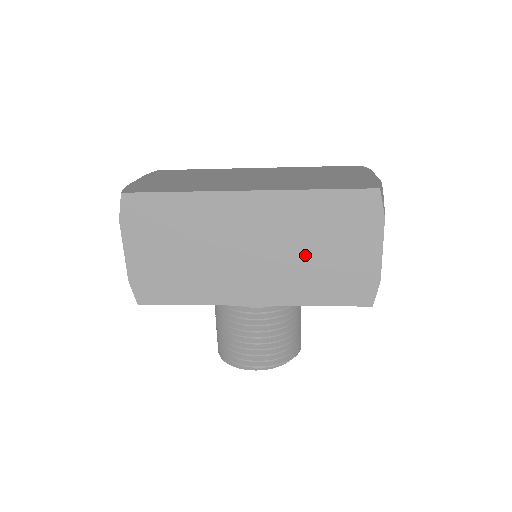
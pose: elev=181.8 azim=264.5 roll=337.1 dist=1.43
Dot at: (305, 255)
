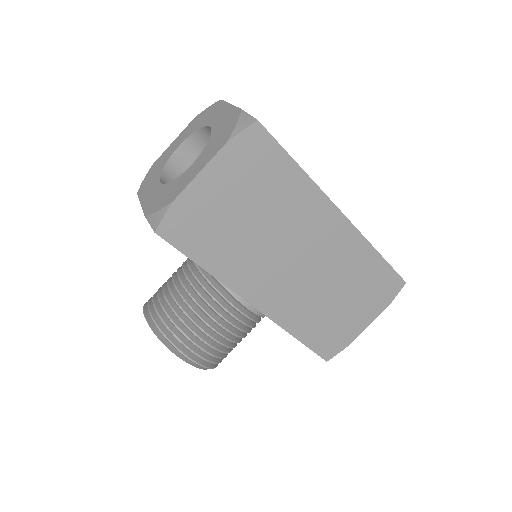
Dot at: (328, 294)
